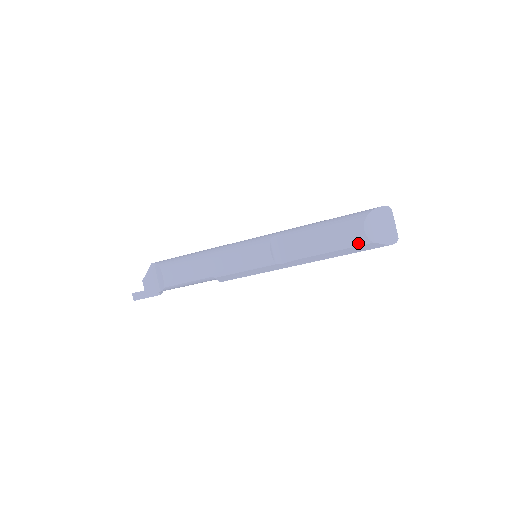
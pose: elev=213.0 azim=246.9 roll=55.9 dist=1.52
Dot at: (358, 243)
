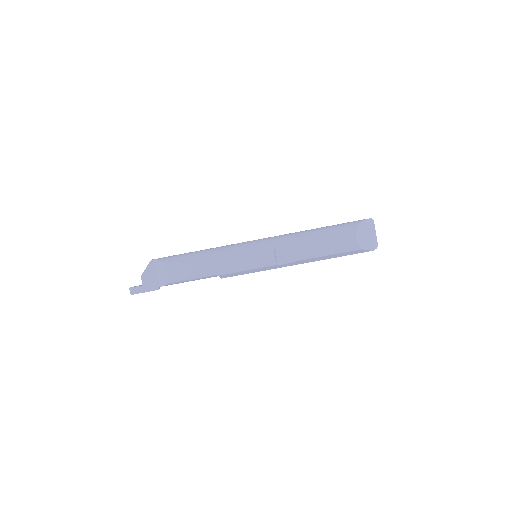
Dot at: (350, 249)
